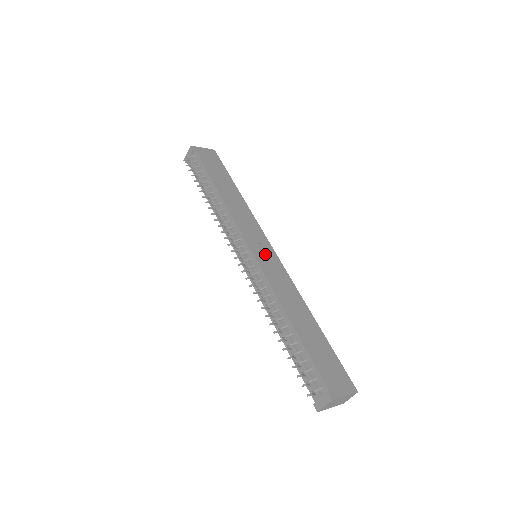
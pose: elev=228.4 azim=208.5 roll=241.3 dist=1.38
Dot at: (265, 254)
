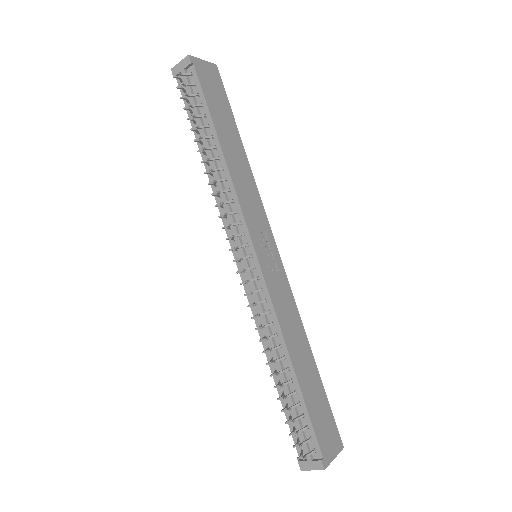
Dot at: (270, 259)
